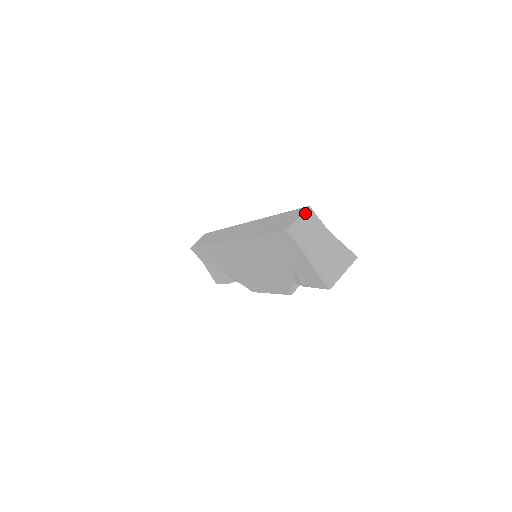
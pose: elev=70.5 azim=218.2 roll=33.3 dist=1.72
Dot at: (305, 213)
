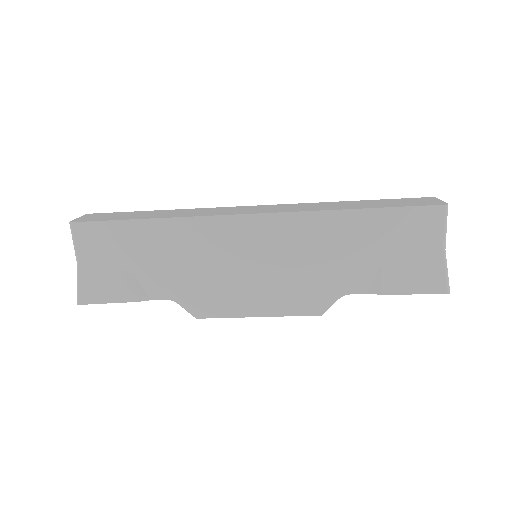
Dot at: occluded
